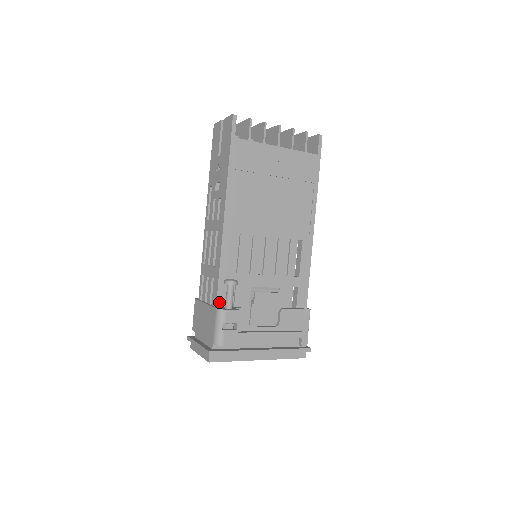
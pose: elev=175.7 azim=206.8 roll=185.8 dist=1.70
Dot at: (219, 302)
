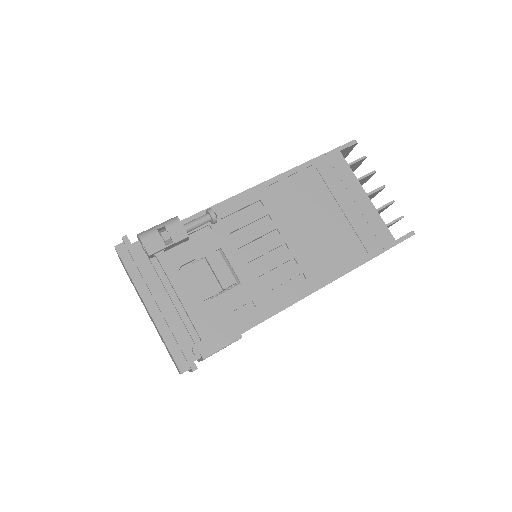
Dot at: (185, 222)
